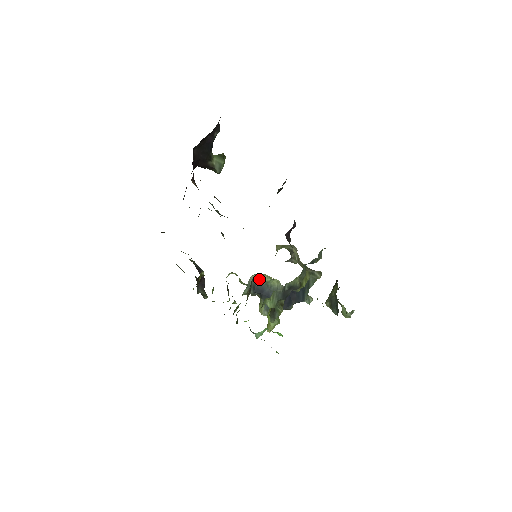
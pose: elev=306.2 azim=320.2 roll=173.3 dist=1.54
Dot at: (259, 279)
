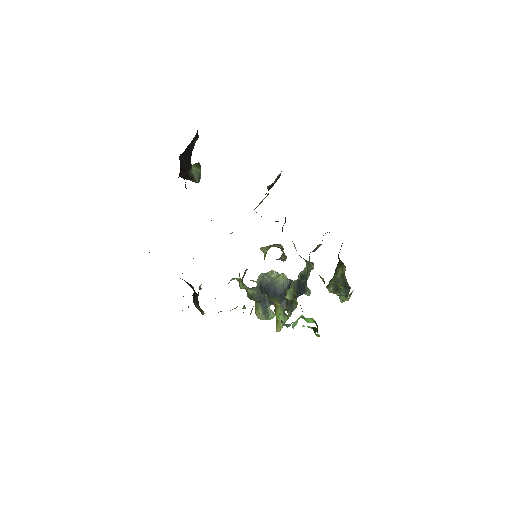
Dot at: (264, 278)
